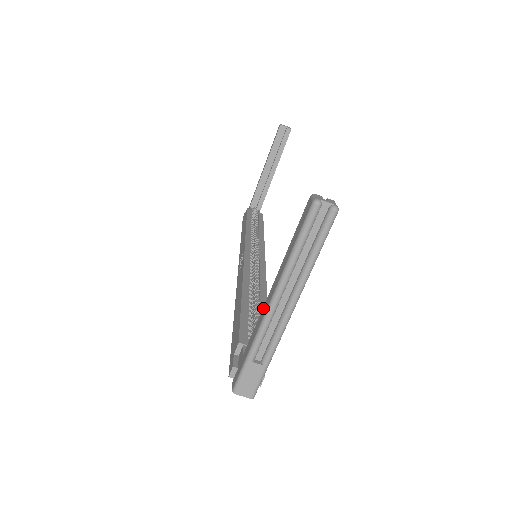
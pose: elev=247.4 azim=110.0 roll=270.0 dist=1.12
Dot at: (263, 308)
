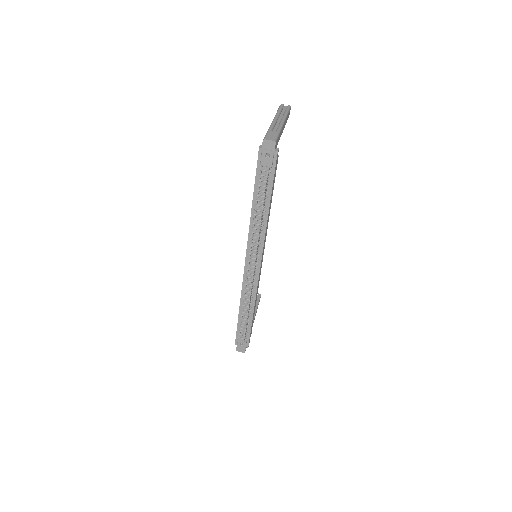
Dot at: occluded
